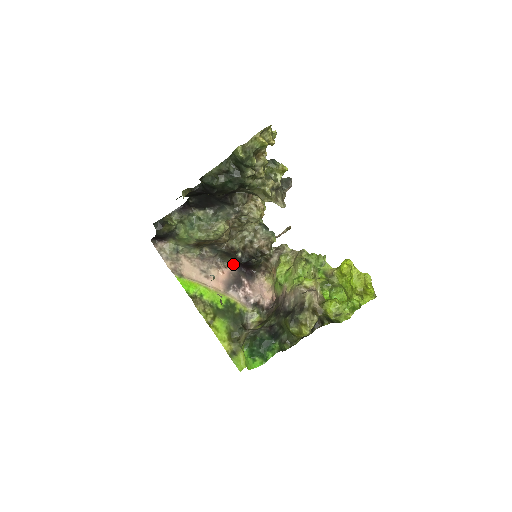
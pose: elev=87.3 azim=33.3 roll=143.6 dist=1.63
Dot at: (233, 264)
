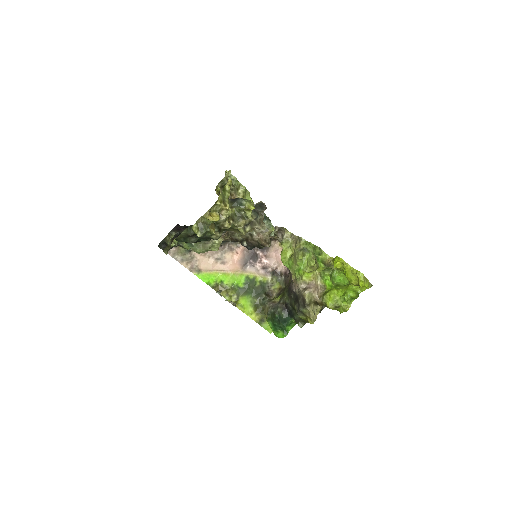
Dot at: occluded
